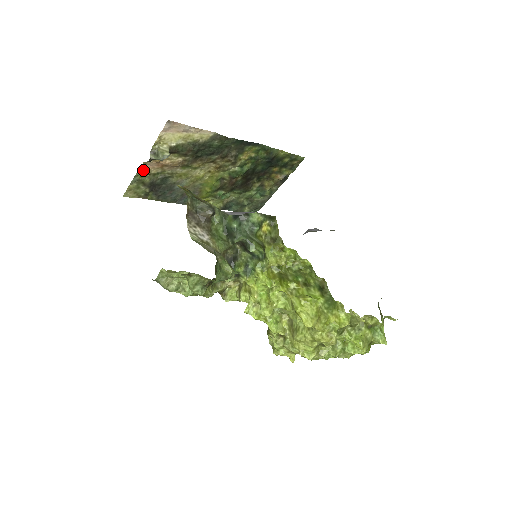
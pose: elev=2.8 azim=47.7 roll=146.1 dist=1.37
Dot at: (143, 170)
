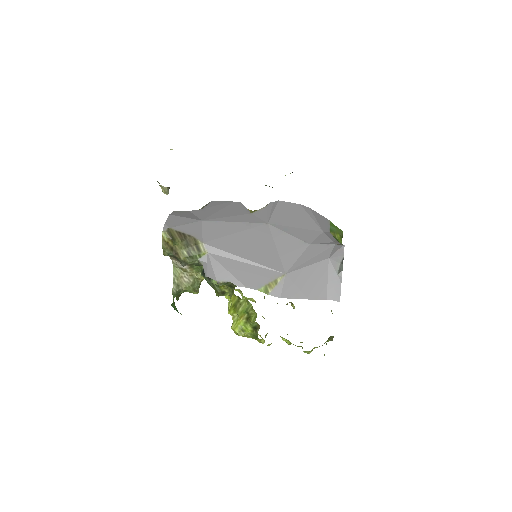
Dot at: occluded
